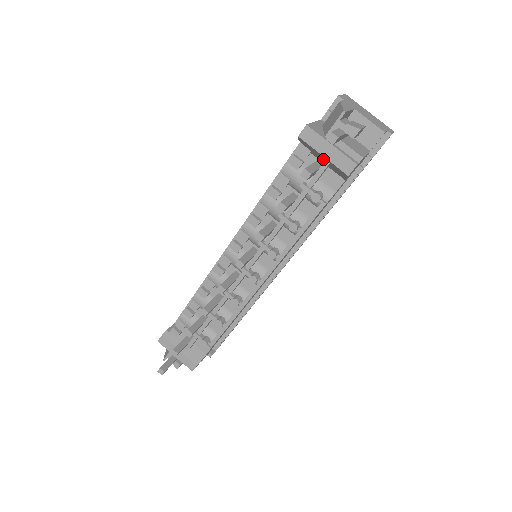
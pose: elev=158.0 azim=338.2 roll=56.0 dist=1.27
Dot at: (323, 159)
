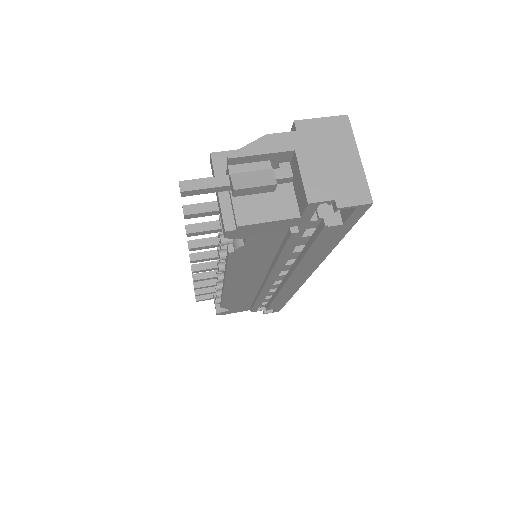
Dot at: occluded
